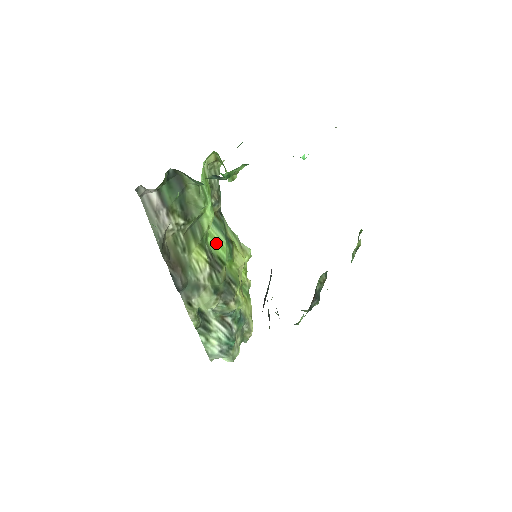
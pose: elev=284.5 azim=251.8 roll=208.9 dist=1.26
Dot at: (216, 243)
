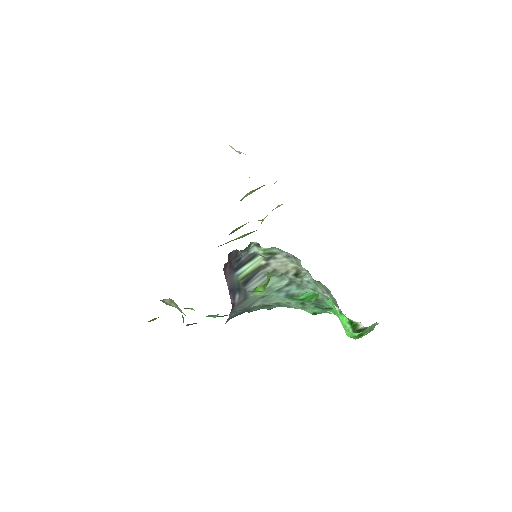
Dot at: occluded
